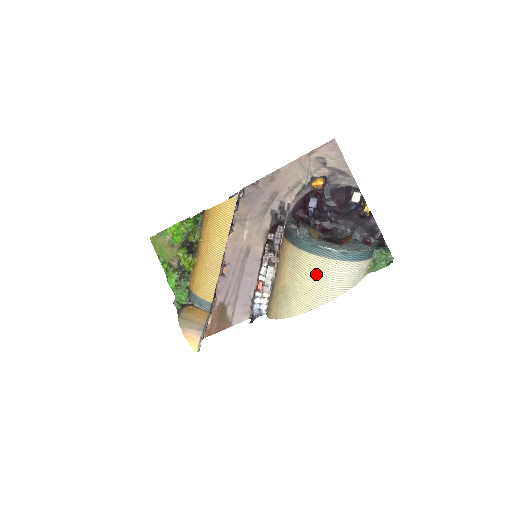
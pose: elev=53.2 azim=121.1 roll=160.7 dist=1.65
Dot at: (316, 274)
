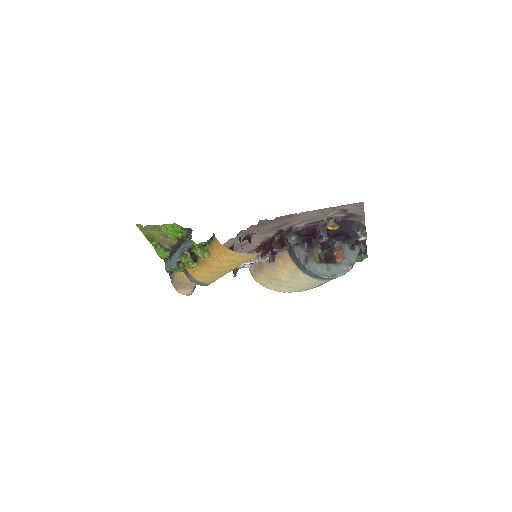
Dot at: (311, 284)
